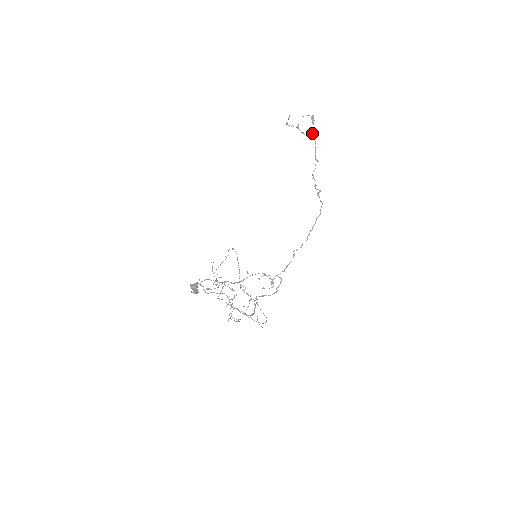
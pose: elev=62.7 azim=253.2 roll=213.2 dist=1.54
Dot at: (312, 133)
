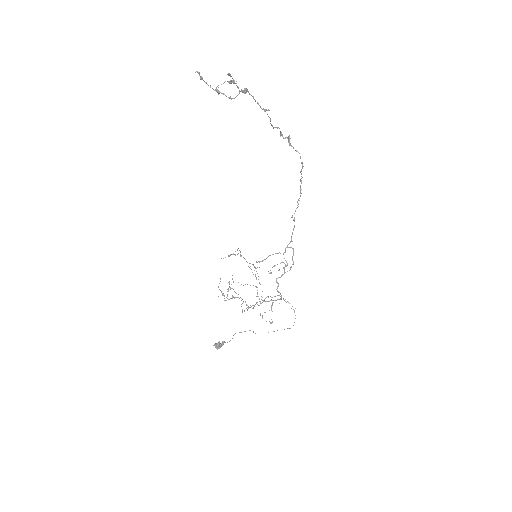
Dot at: occluded
